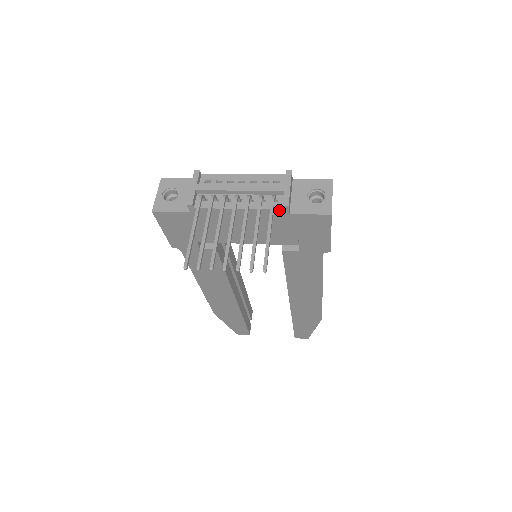
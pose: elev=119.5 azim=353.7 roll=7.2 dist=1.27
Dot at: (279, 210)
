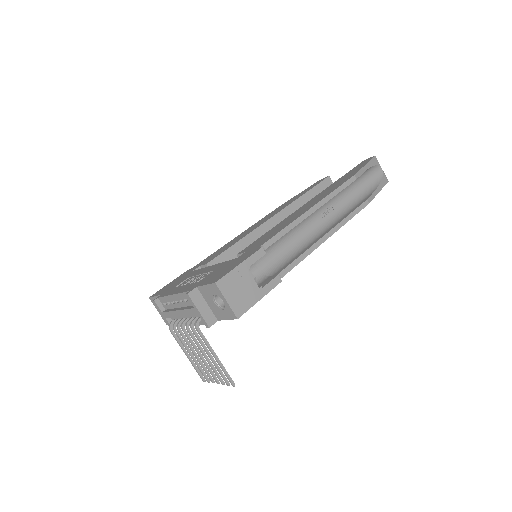
Dot at: occluded
